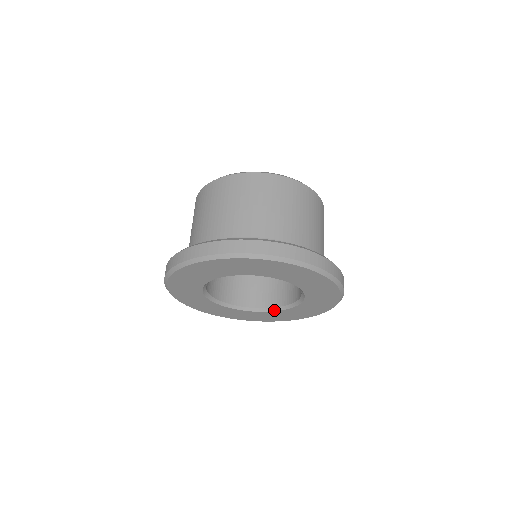
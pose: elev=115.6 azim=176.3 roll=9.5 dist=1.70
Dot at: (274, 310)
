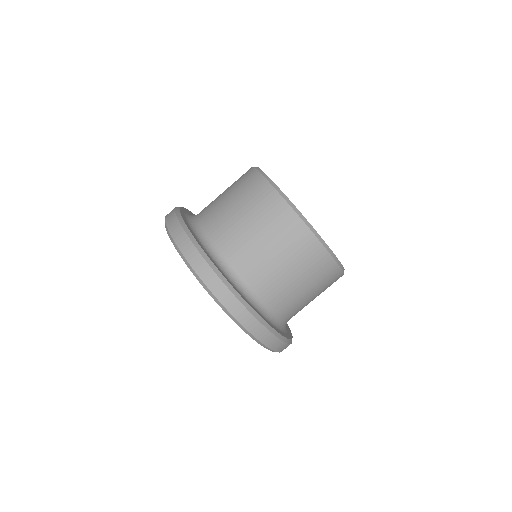
Dot at: occluded
